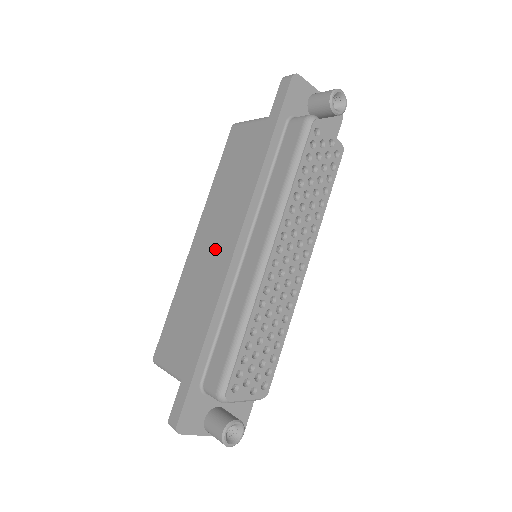
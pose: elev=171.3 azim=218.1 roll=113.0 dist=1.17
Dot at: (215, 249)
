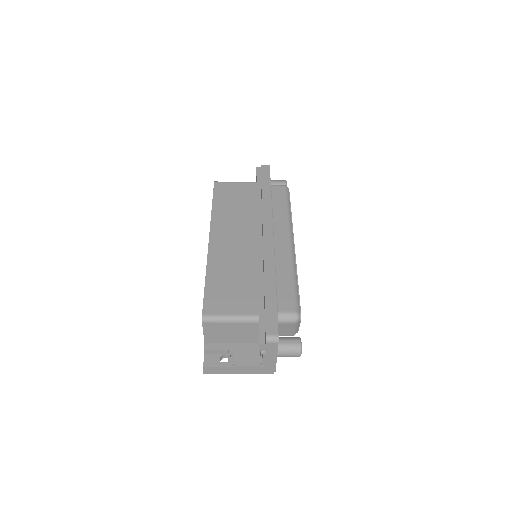
Dot at: (242, 242)
